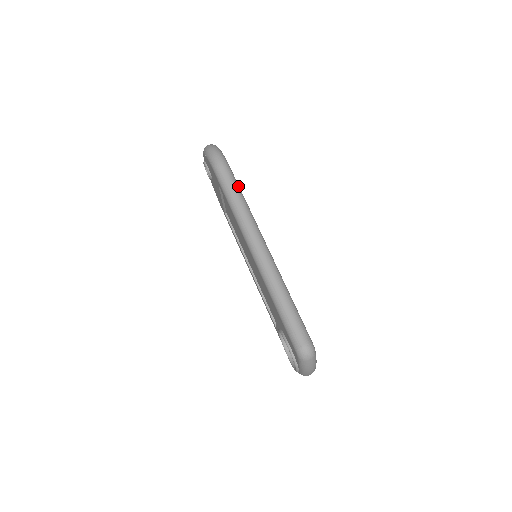
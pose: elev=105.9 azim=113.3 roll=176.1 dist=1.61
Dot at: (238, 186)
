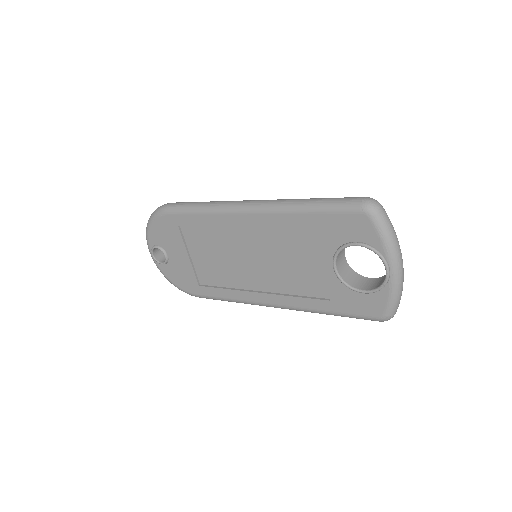
Dot at: occluded
